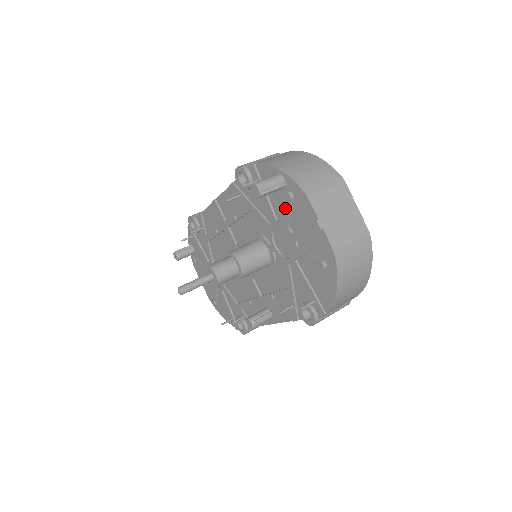
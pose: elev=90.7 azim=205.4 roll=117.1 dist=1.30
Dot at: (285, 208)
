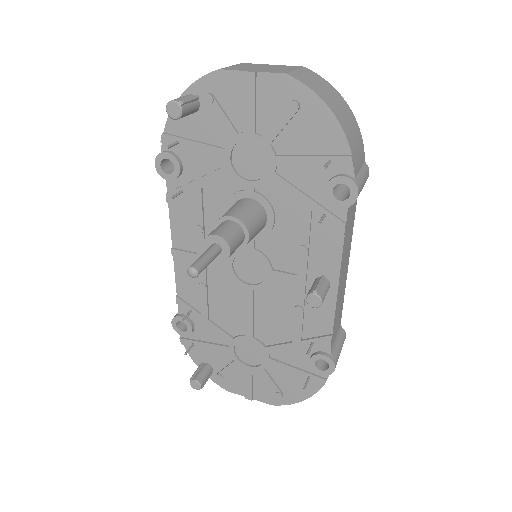
Dot at: (217, 118)
